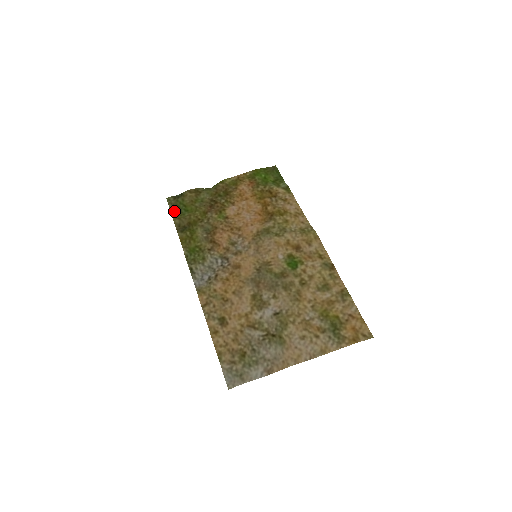
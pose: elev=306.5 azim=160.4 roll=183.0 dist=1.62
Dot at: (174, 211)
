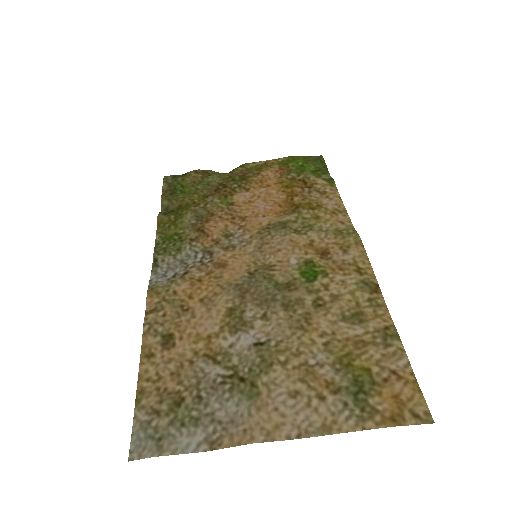
Dot at: (167, 191)
